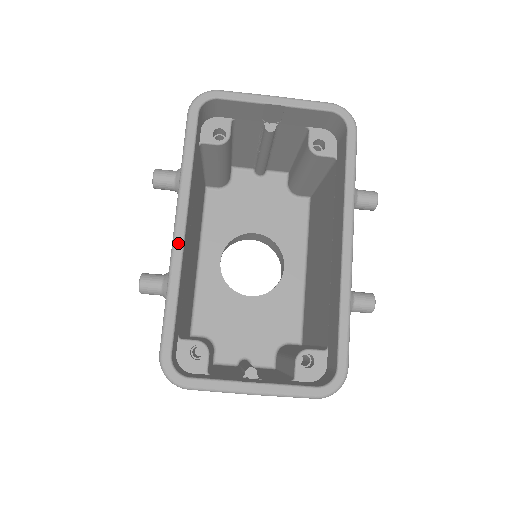
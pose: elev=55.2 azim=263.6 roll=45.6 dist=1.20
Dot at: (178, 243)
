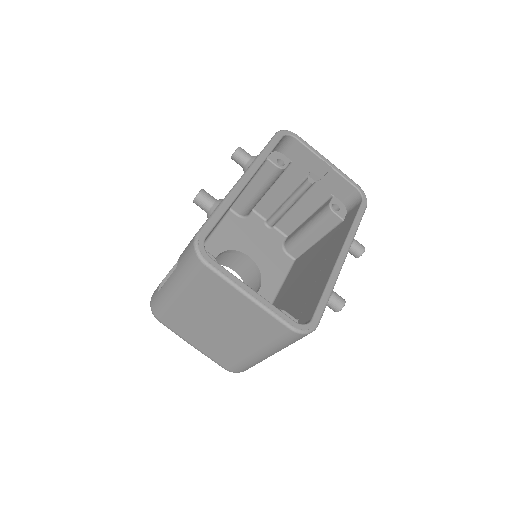
Dot at: (242, 184)
